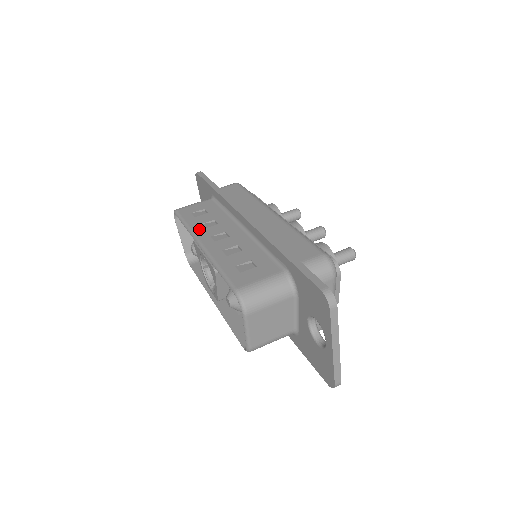
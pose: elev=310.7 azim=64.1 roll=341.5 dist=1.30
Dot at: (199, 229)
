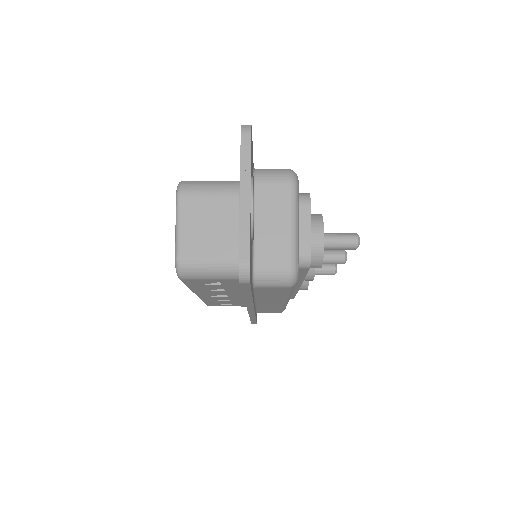
Dot at: occluded
